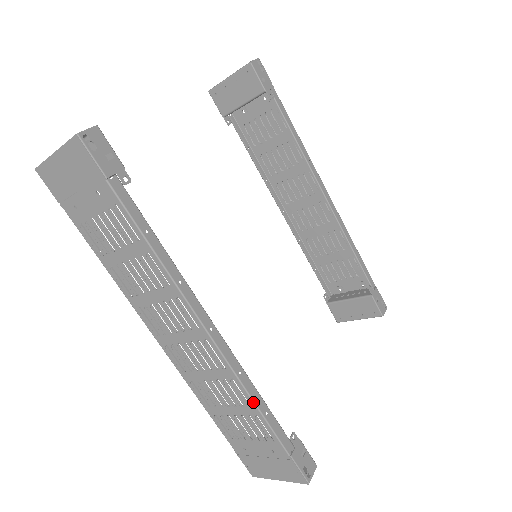
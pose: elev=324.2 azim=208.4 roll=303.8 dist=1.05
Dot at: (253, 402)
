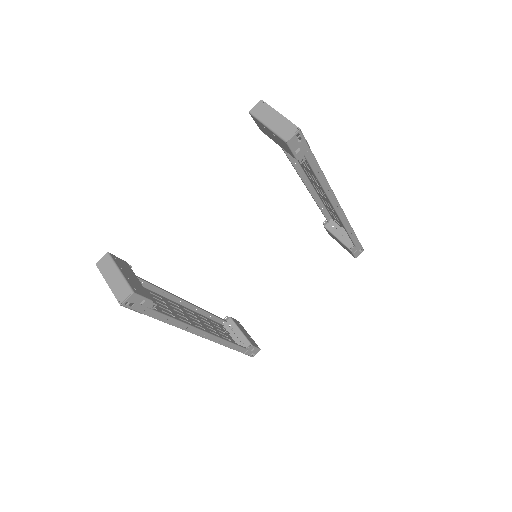
Dot at: occluded
